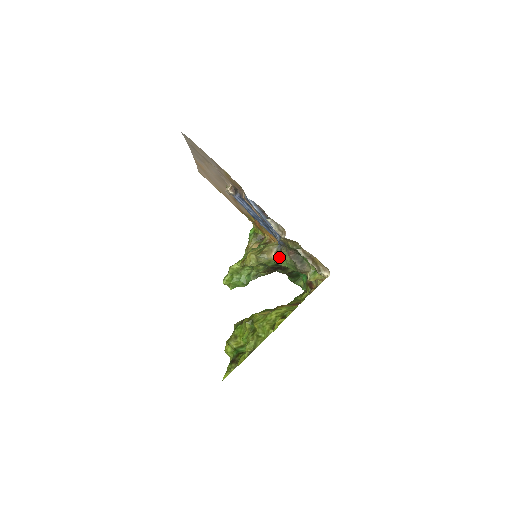
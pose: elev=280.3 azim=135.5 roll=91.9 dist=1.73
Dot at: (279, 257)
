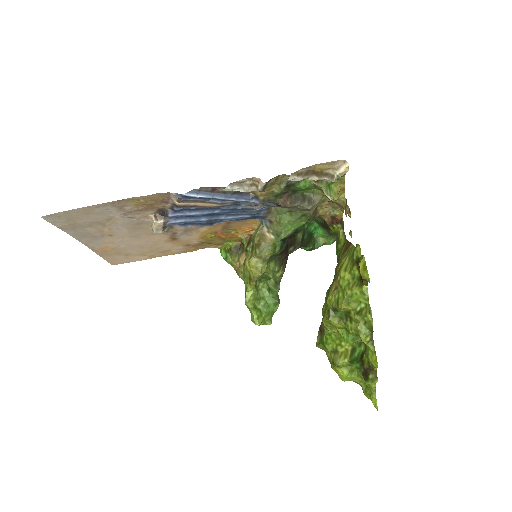
Dot at: (277, 230)
